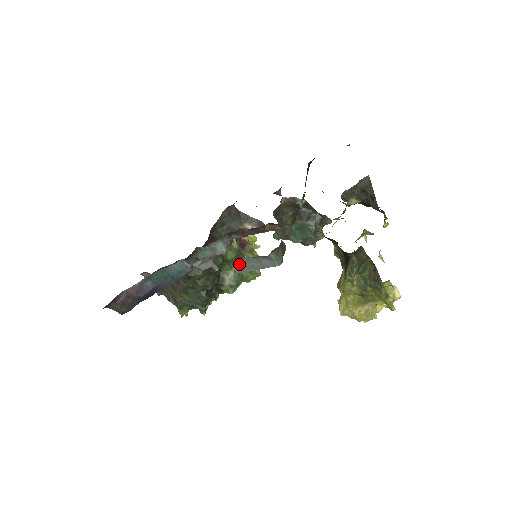
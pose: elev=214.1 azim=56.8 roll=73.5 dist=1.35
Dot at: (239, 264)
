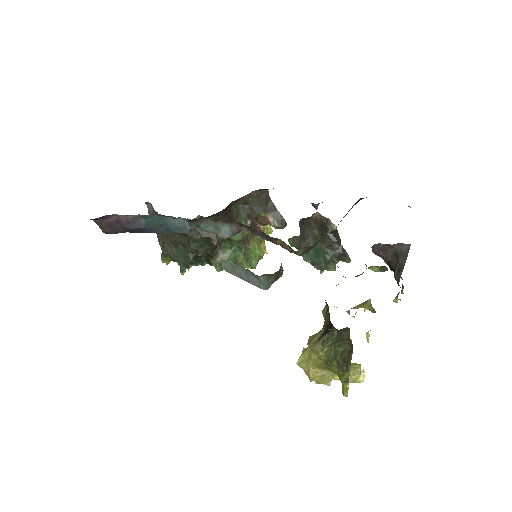
Dot at: (229, 263)
